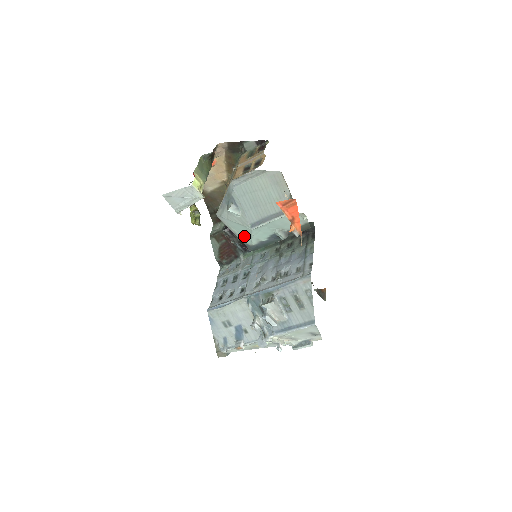
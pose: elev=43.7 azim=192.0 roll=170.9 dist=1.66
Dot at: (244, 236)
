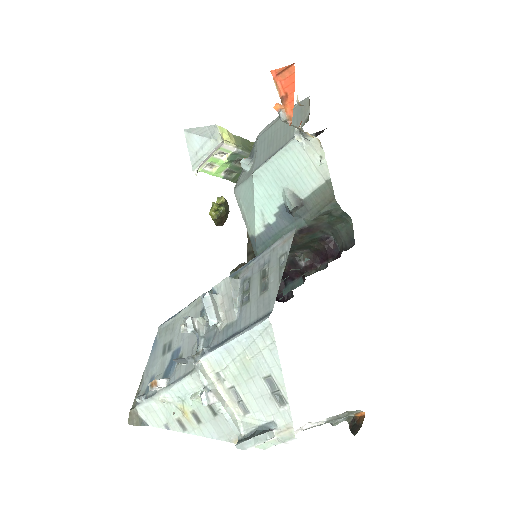
Dot at: (250, 215)
